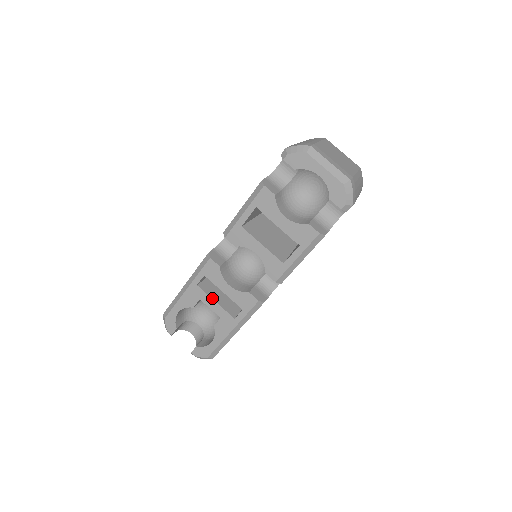
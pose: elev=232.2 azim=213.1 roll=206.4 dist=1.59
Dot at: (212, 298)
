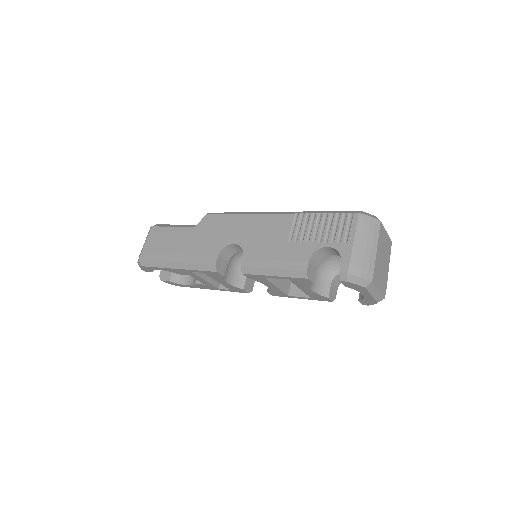
Dot at: (203, 278)
